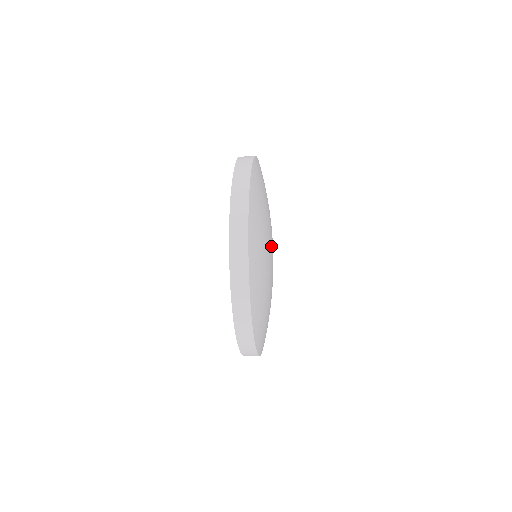
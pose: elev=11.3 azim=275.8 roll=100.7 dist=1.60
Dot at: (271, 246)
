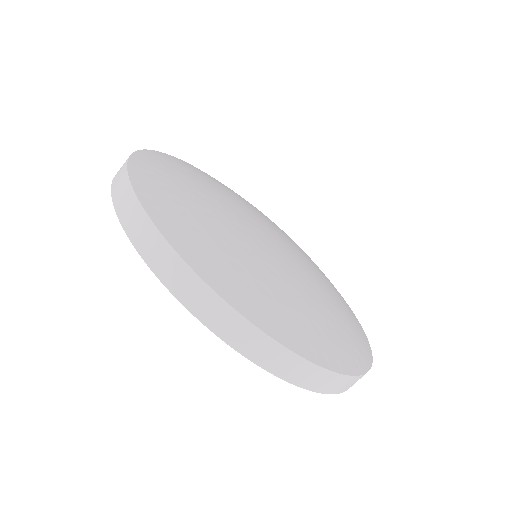
Dot at: (256, 225)
